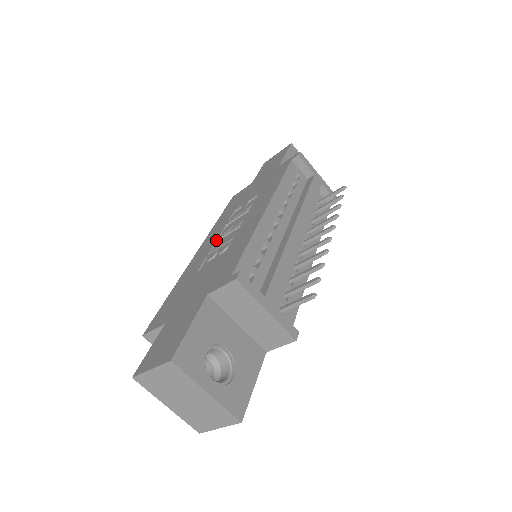
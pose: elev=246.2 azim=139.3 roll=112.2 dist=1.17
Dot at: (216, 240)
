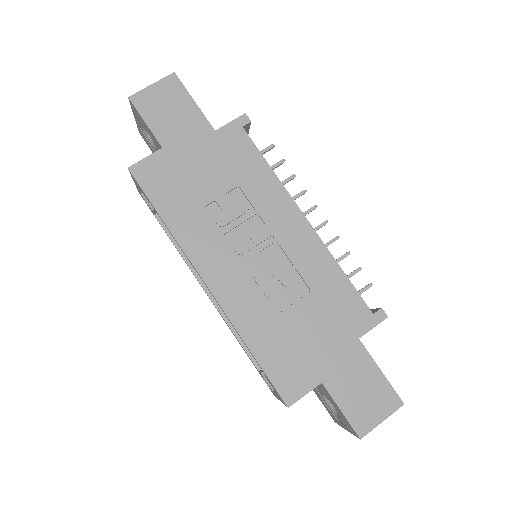
Dot at: (241, 264)
